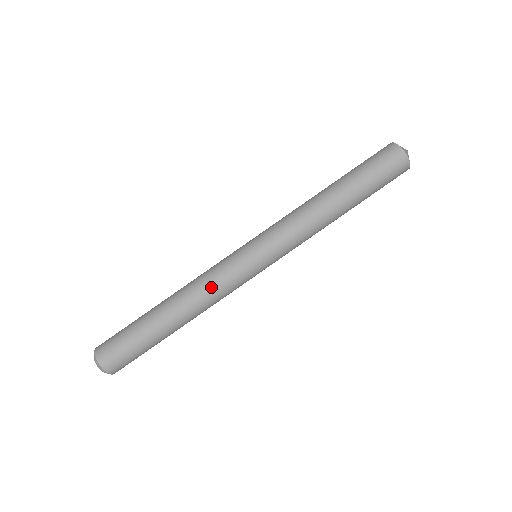
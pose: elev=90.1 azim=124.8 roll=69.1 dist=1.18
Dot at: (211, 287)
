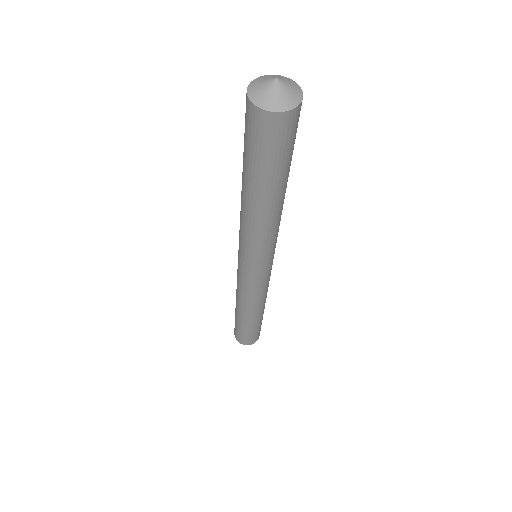
Dot at: (264, 295)
